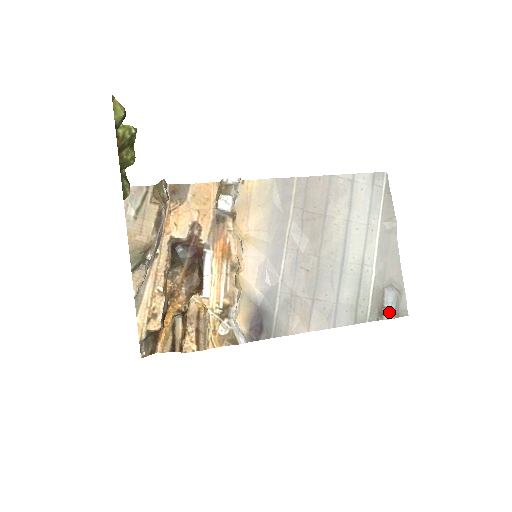
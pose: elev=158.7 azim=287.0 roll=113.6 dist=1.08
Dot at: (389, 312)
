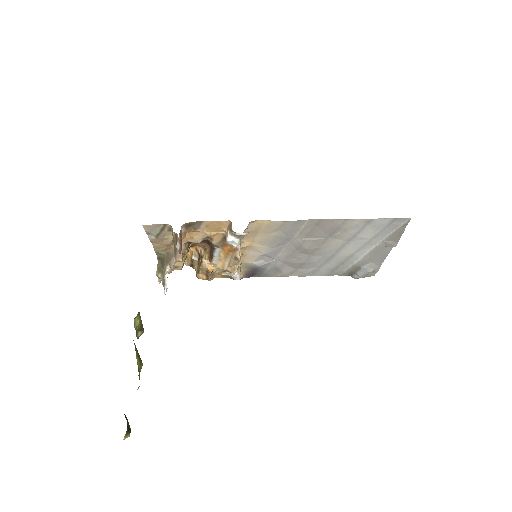
Dot at: (357, 278)
